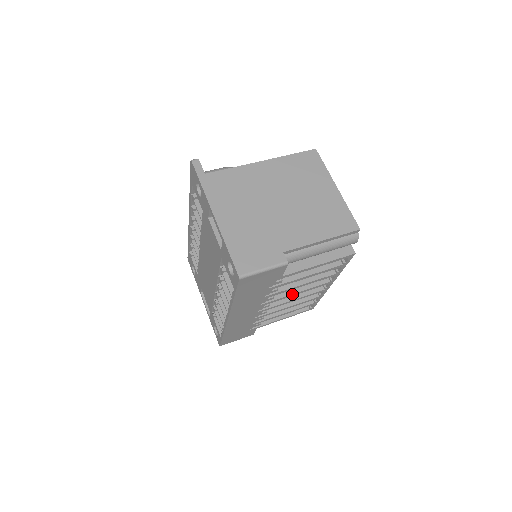
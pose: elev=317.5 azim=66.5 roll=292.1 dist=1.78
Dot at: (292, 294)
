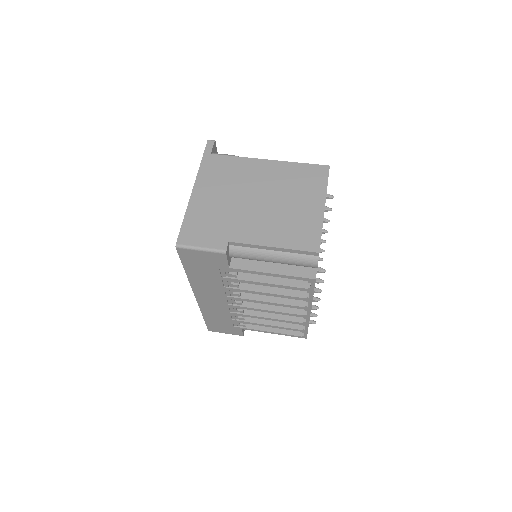
Dot at: (261, 301)
